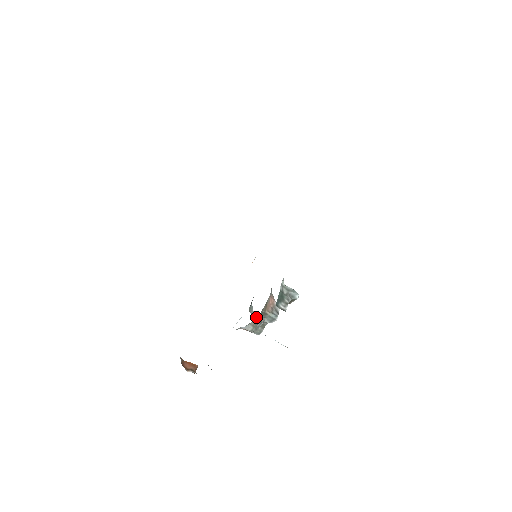
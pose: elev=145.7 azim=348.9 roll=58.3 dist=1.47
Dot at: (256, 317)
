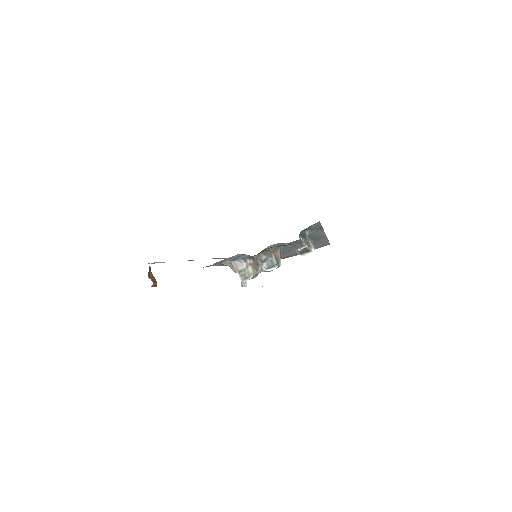
Dot at: occluded
